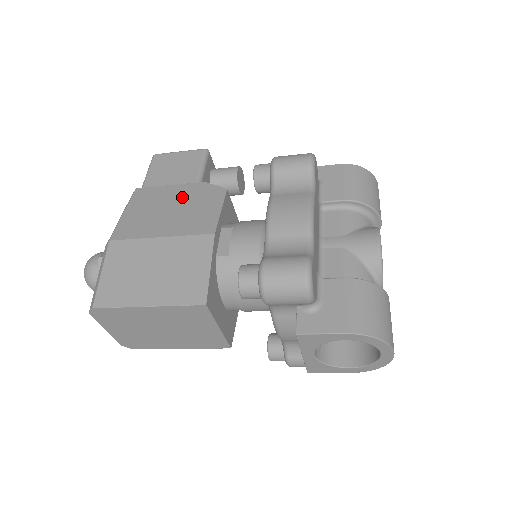
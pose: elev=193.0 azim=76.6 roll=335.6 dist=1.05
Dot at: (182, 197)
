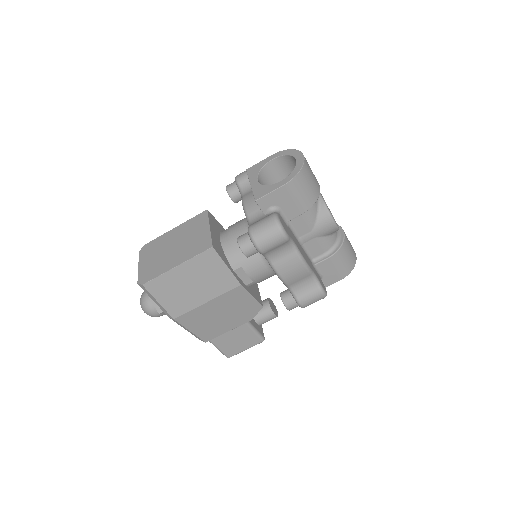
Dot at: occluded
